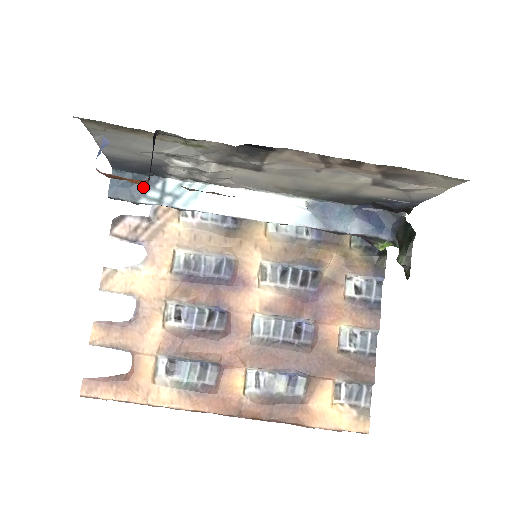
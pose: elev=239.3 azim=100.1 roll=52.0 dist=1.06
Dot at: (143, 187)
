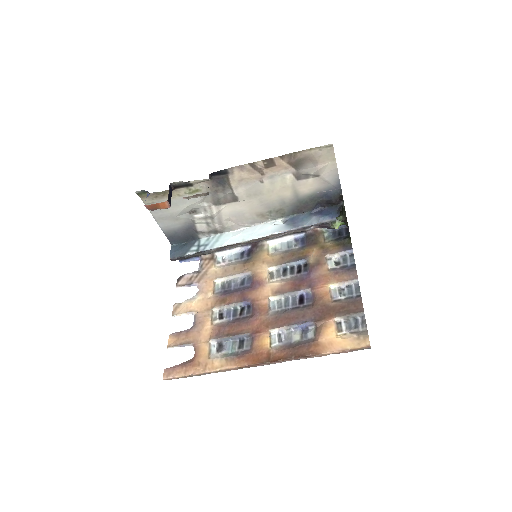
Dot at: (188, 247)
